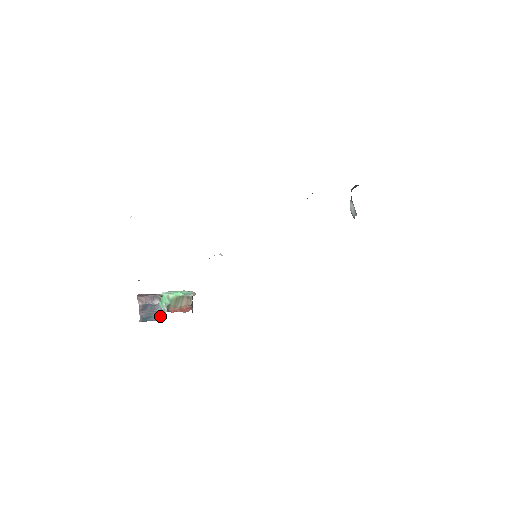
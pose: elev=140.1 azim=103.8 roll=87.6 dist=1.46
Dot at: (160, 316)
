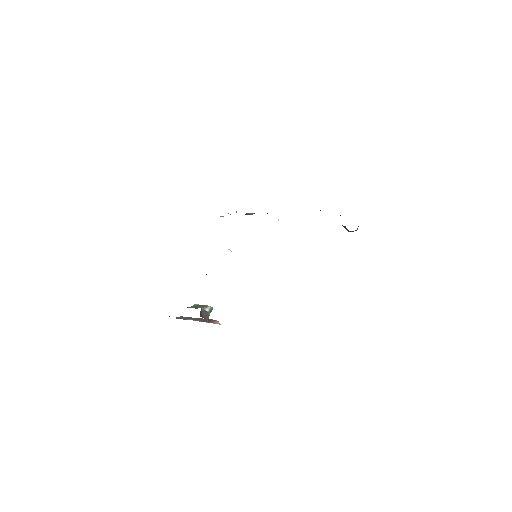
Dot at: occluded
